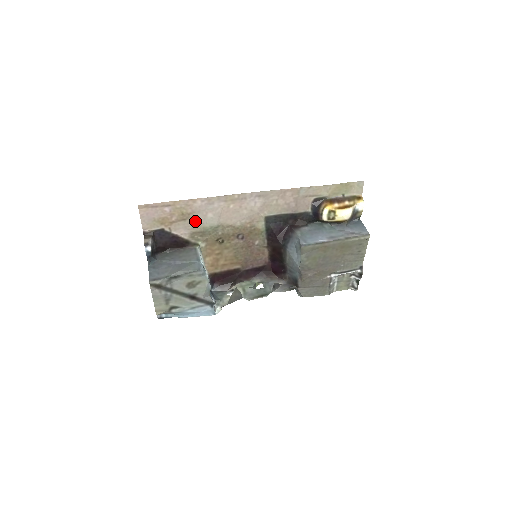
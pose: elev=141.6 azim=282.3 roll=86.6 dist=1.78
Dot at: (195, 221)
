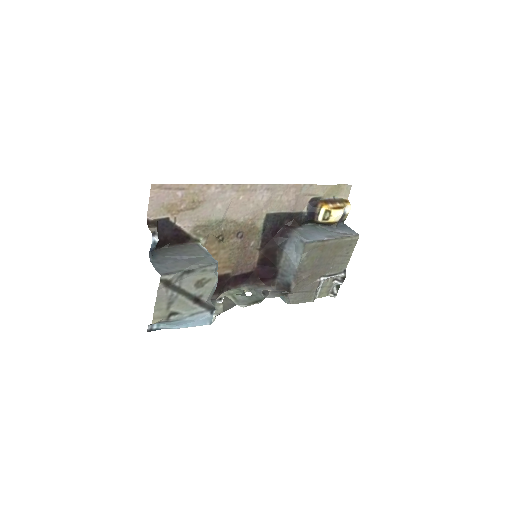
Dot at: (203, 212)
